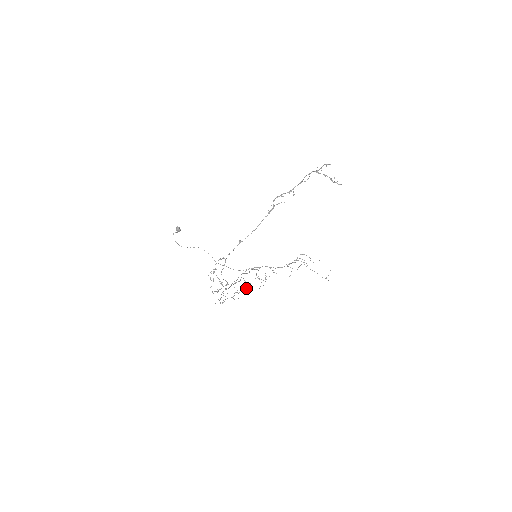
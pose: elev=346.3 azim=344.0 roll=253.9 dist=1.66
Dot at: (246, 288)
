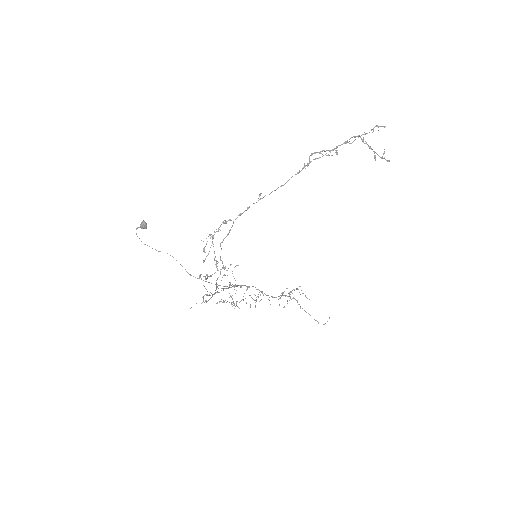
Dot at: (233, 302)
